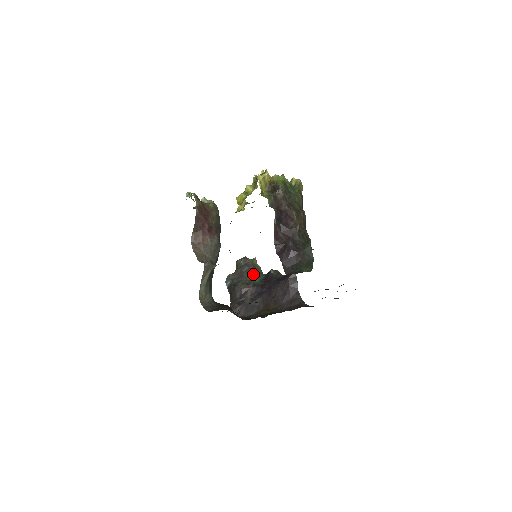
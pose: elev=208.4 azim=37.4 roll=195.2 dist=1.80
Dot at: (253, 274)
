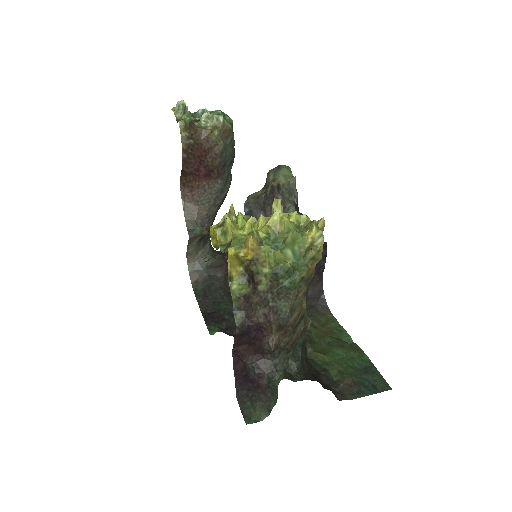
Dot at: occluded
